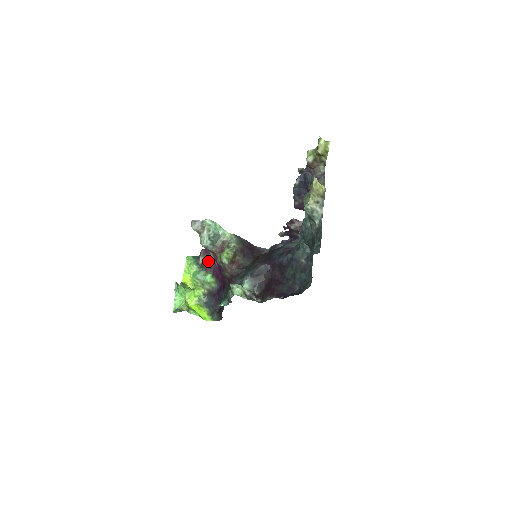
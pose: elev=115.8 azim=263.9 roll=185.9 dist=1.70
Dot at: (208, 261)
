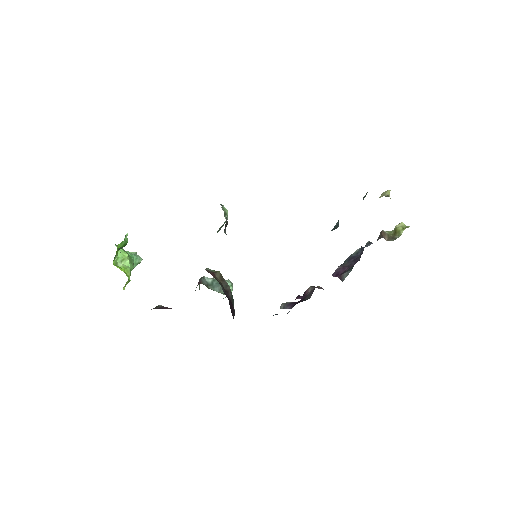
Dot at: (168, 308)
